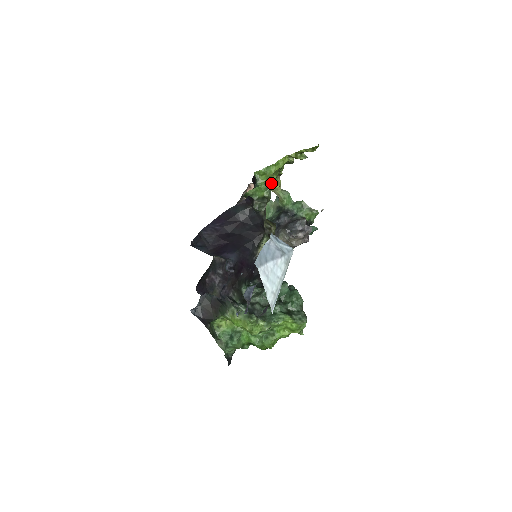
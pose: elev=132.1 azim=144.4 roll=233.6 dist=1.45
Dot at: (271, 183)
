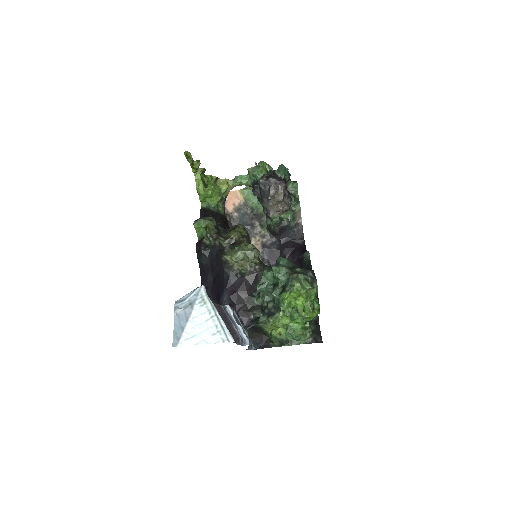
Dot at: (217, 194)
